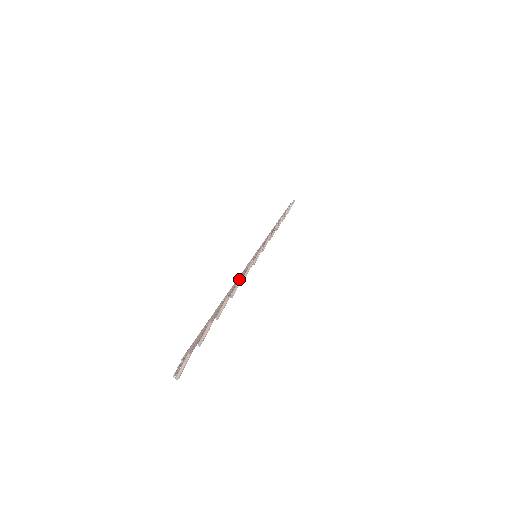
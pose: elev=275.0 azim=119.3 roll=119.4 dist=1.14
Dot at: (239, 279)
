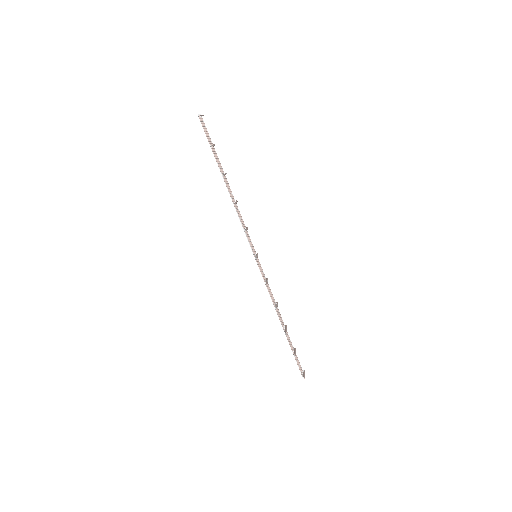
Dot at: (276, 309)
